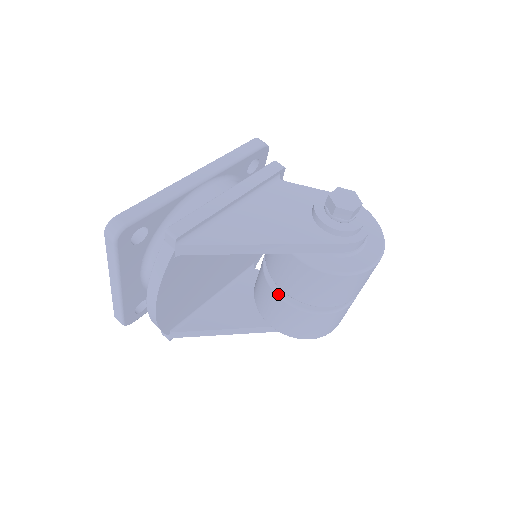
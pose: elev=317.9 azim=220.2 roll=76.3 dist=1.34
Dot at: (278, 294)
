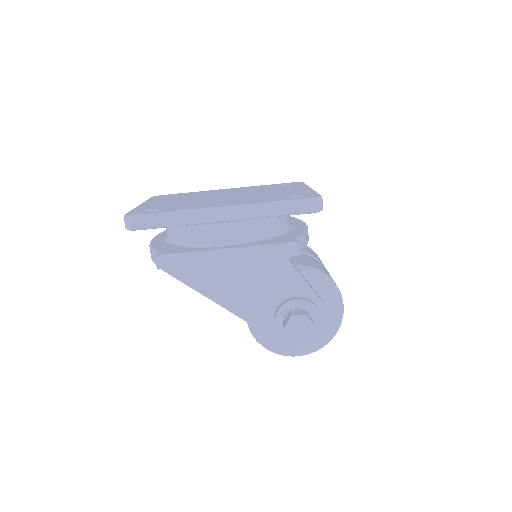
Dot at: occluded
